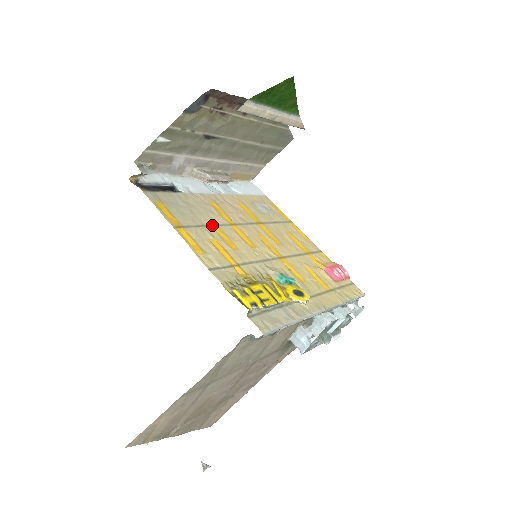
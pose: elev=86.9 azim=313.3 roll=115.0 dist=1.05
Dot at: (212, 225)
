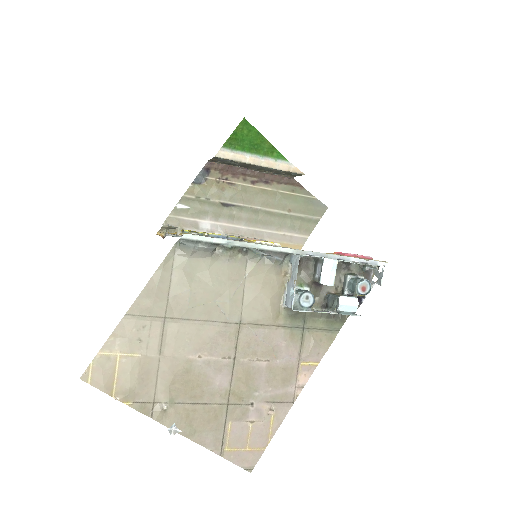
Dot at: occluded
